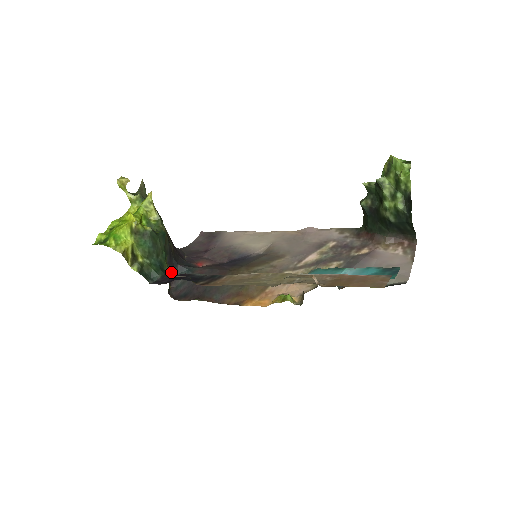
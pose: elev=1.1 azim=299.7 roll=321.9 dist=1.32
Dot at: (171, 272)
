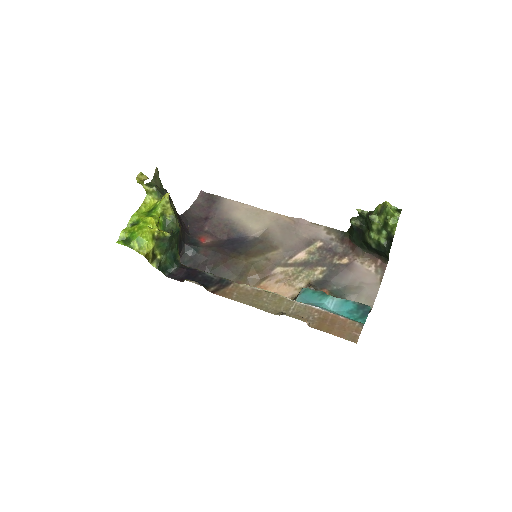
Dot at: (179, 252)
